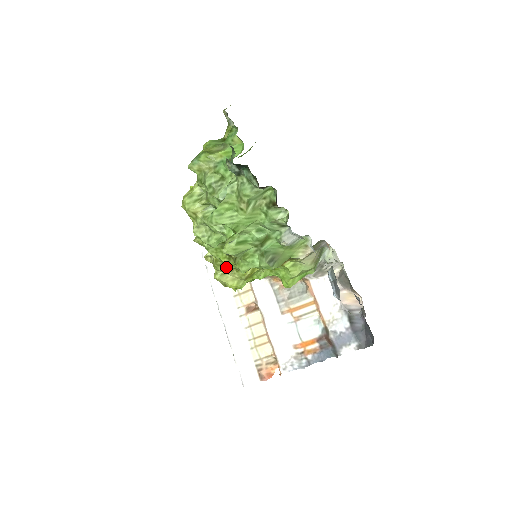
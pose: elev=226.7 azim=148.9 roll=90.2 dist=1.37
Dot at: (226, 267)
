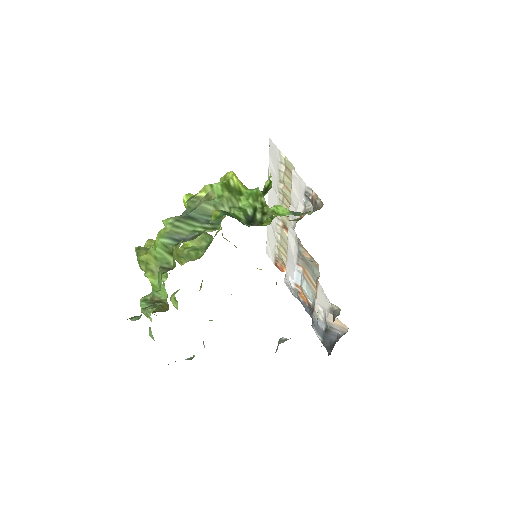
Dot at: occluded
